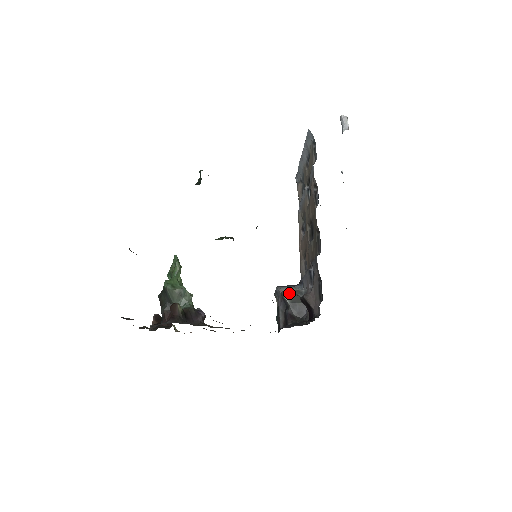
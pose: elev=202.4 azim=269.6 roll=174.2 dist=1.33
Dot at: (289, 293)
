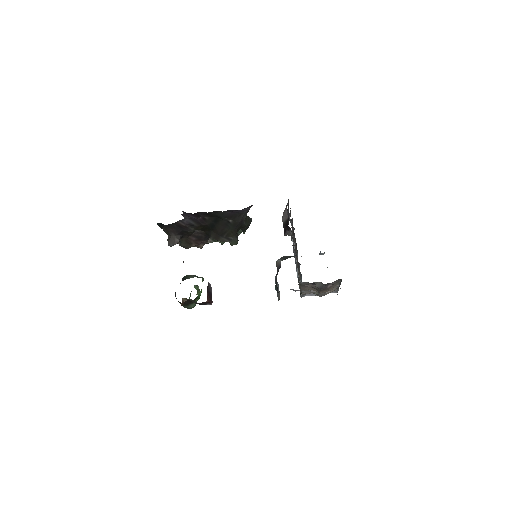
Dot at: (281, 258)
